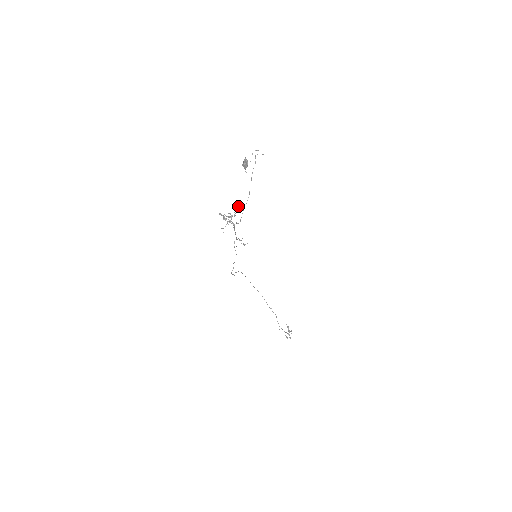
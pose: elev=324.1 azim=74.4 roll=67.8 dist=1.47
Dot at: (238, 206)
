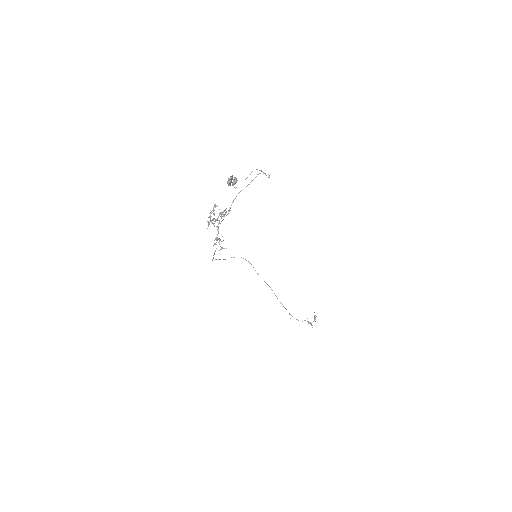
Dot at: (229, 211)
